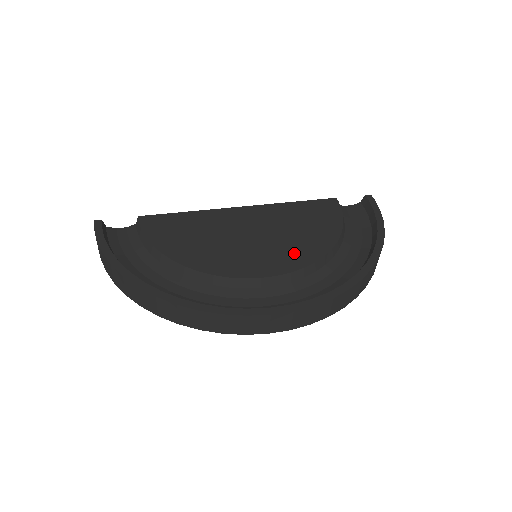
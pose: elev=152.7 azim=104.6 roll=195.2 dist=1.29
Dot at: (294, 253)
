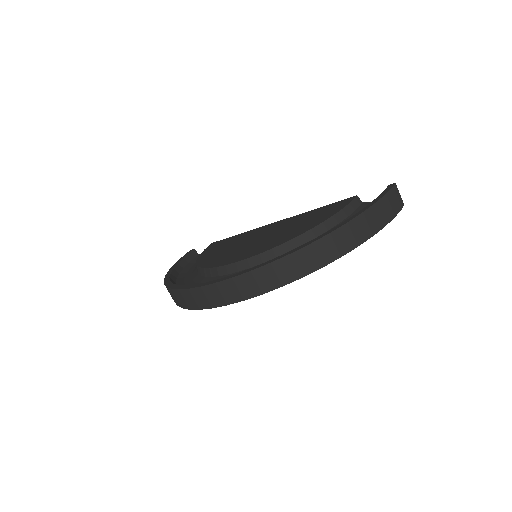
Dot at: (267, 245)
